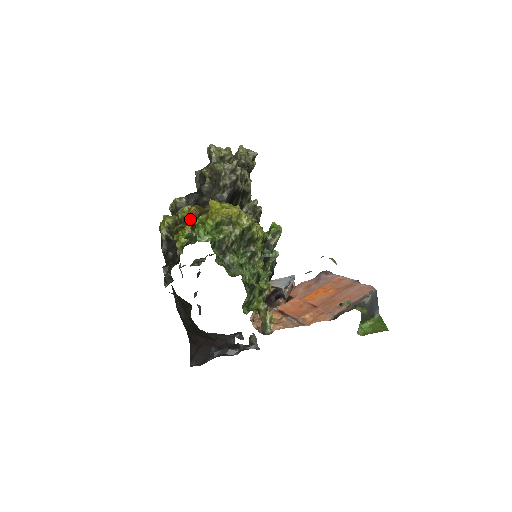
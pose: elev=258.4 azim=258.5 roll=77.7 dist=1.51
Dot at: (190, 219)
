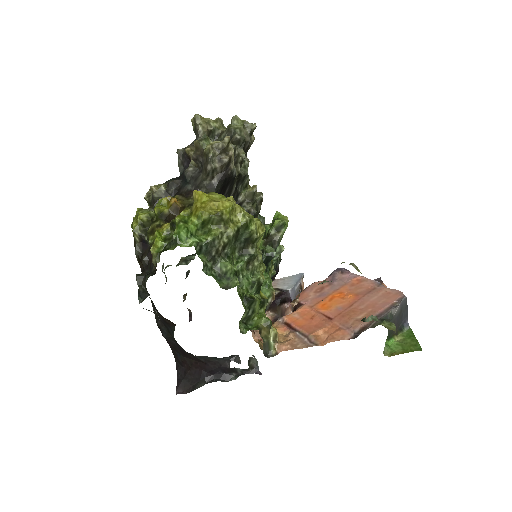
Dot at: (170, 214)
